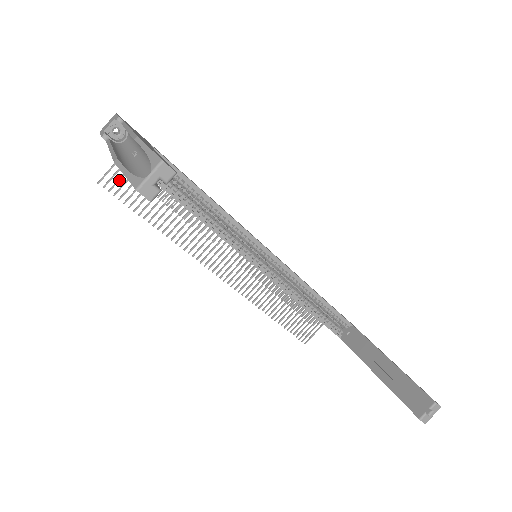
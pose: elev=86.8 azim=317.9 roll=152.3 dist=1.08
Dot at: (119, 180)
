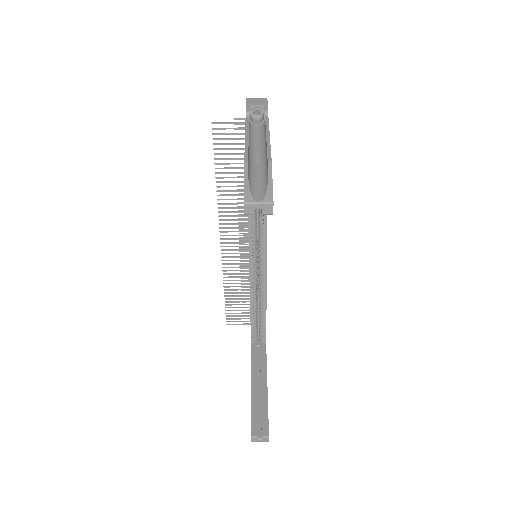
Dot at: (226, 134)
